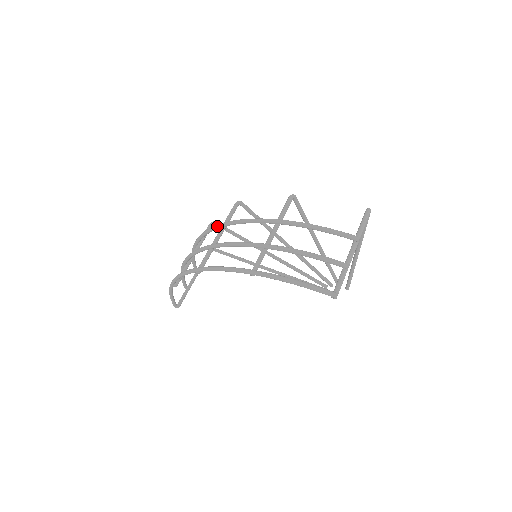
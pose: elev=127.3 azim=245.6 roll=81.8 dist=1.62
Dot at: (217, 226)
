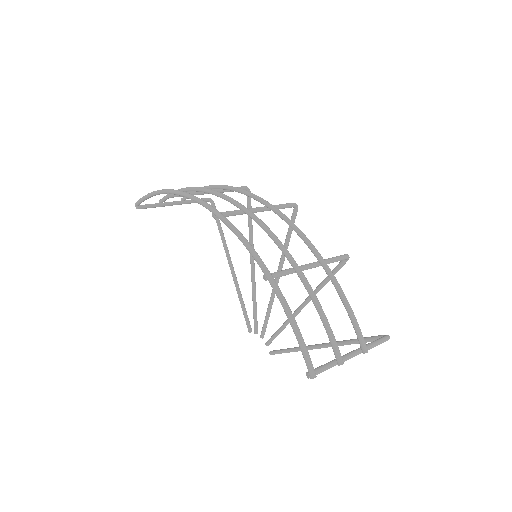
Dot at: (265, 201)
